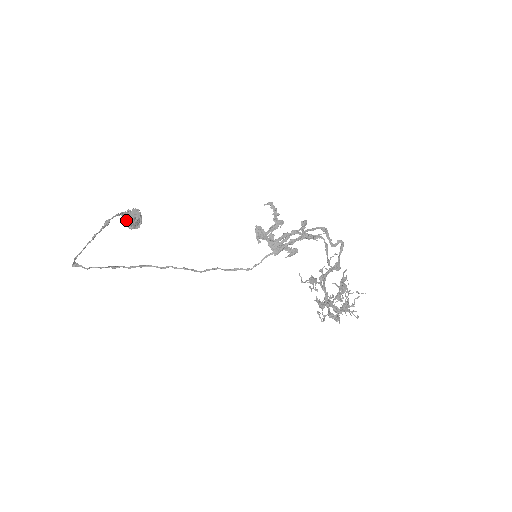
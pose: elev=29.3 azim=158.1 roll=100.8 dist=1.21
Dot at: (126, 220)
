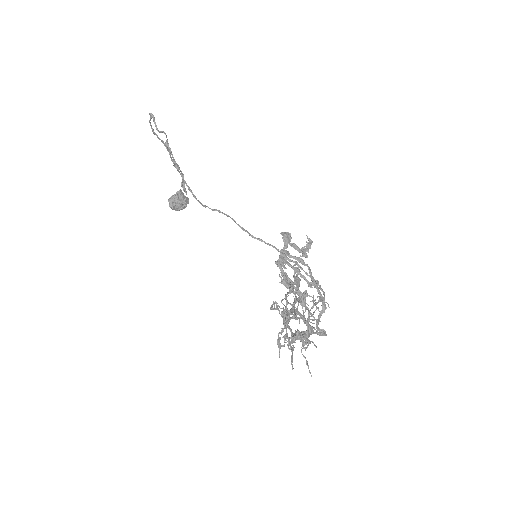
Dot at: (178, 191)
